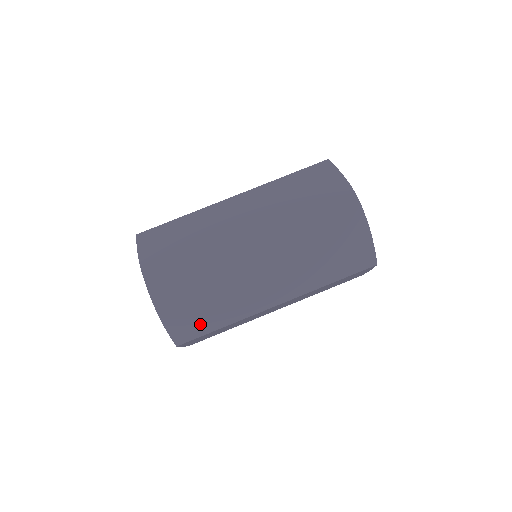
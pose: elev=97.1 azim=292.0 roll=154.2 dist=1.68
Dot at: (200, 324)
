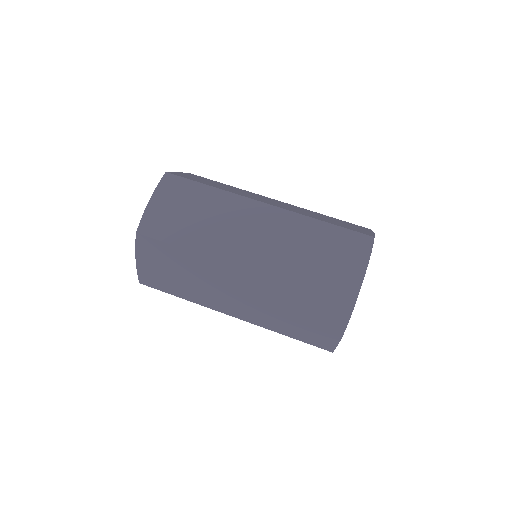
Dot at: (170, 231)
